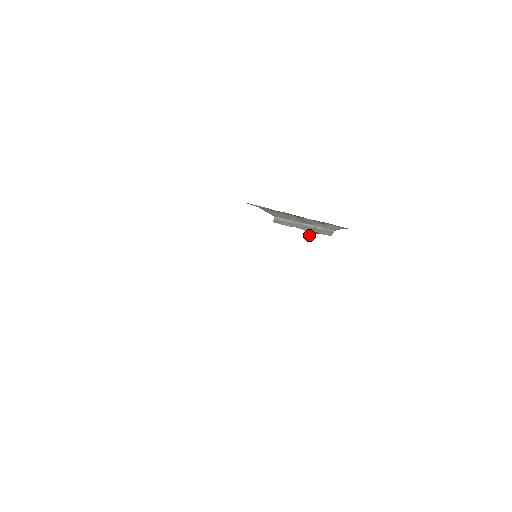
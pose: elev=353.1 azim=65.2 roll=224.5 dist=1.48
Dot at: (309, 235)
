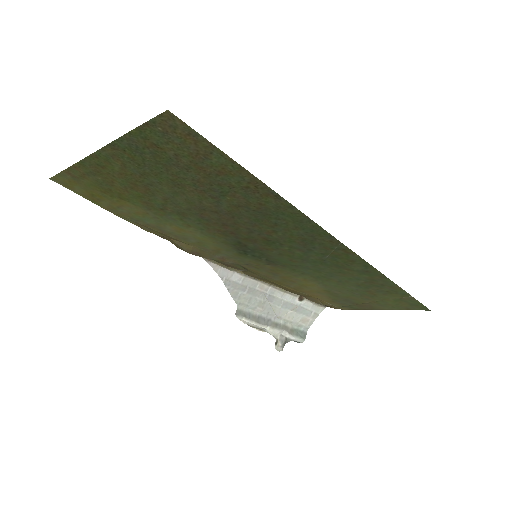
Dot at: (279, 343)
